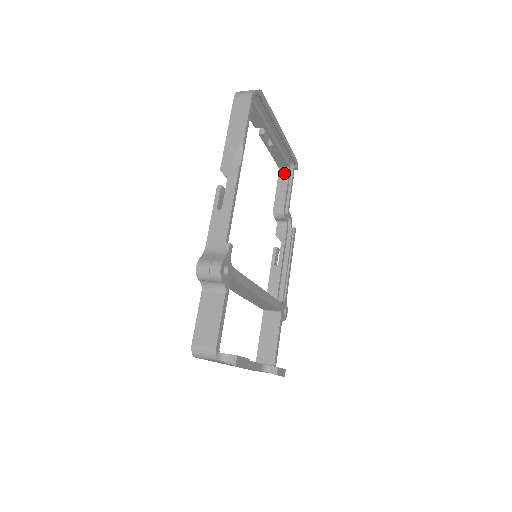
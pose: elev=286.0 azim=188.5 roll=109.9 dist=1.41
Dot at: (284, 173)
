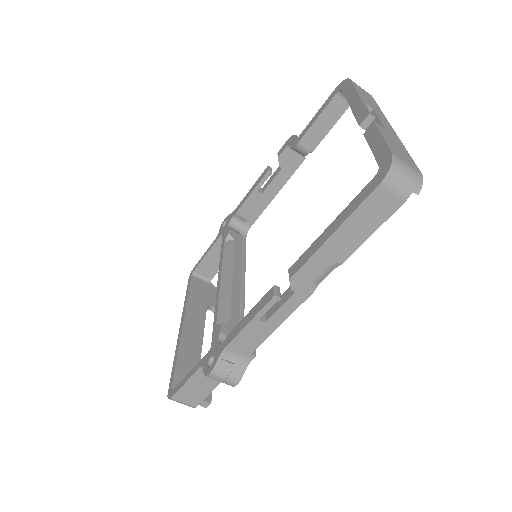
Dot at: (342, 101)
